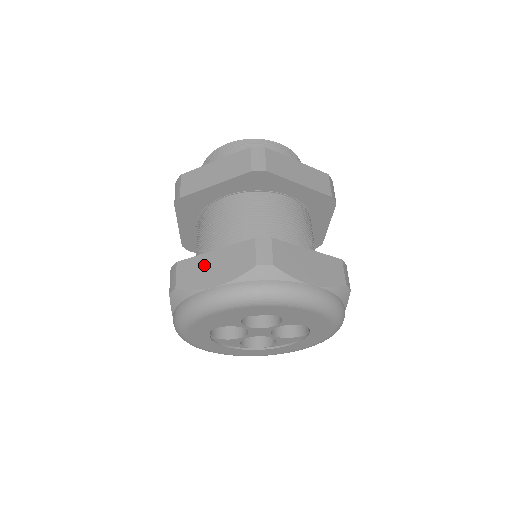
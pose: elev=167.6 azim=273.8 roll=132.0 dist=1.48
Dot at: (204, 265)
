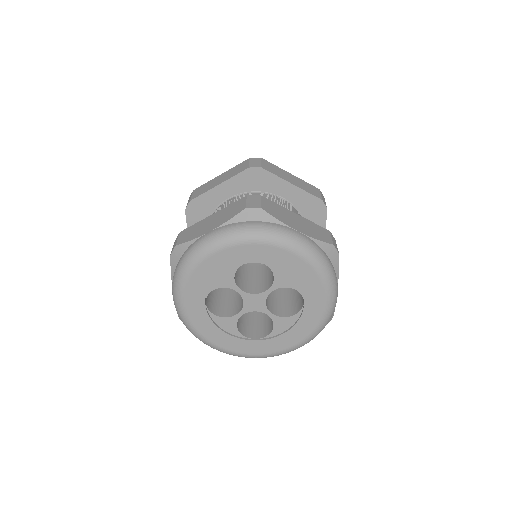
Dot at: (202, 224)
